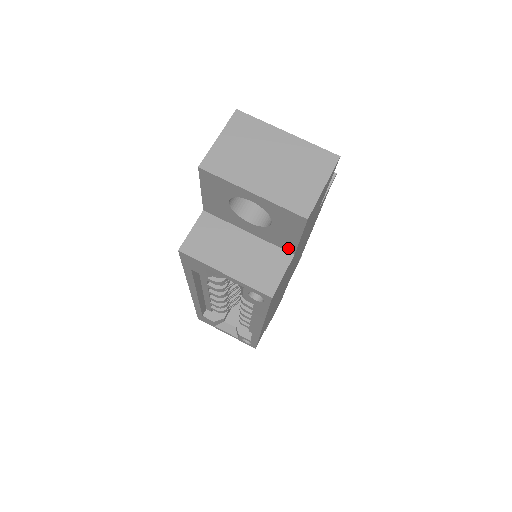
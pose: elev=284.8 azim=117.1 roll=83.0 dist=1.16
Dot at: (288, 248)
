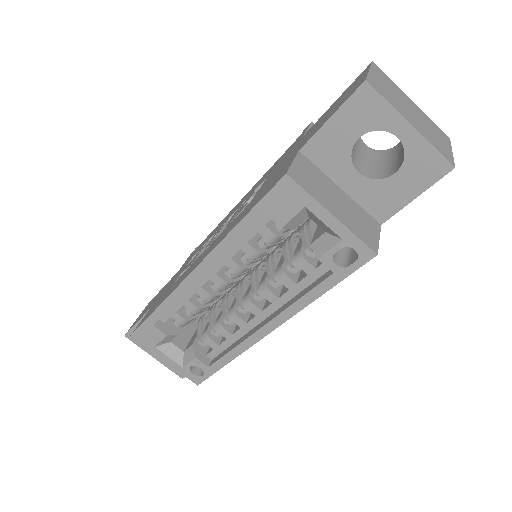
Dot at: (381, 214)
